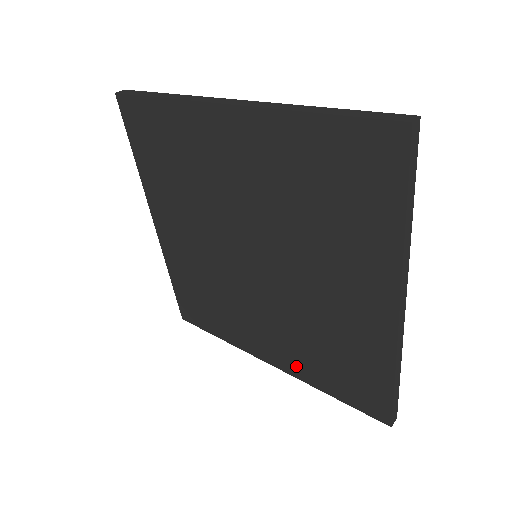
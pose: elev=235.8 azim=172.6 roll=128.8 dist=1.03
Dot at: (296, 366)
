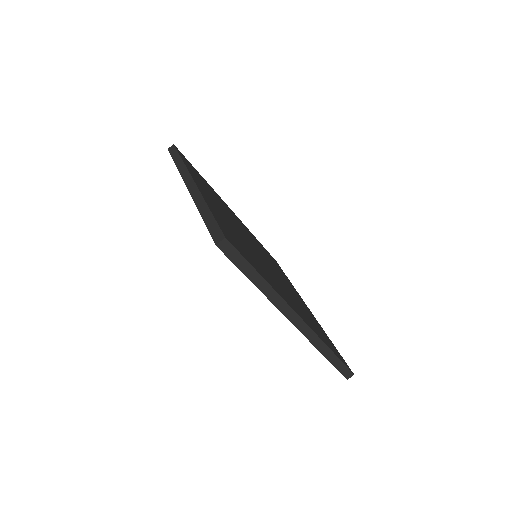
Dot at: occluded
